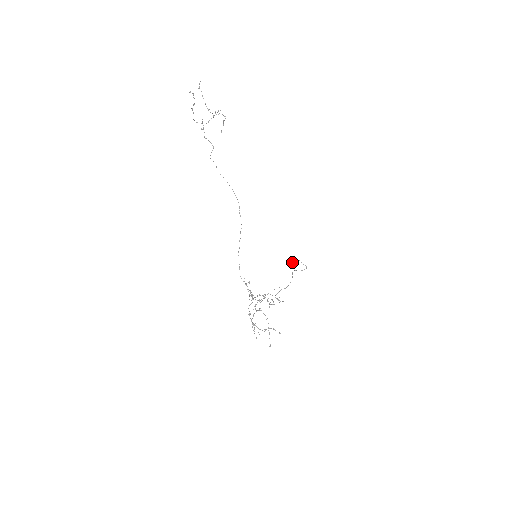
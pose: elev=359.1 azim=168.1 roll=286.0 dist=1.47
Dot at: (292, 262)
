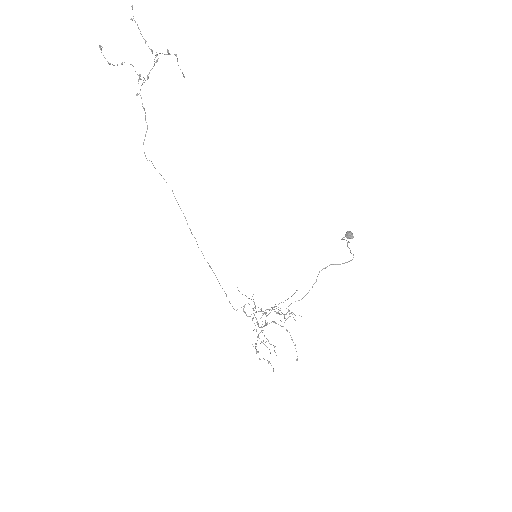
Dot at: (347, 238)
